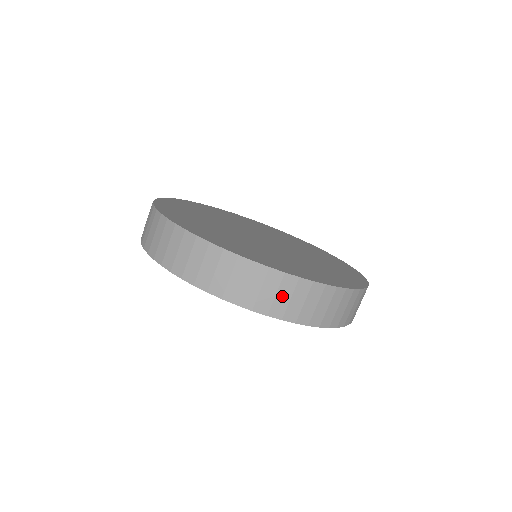
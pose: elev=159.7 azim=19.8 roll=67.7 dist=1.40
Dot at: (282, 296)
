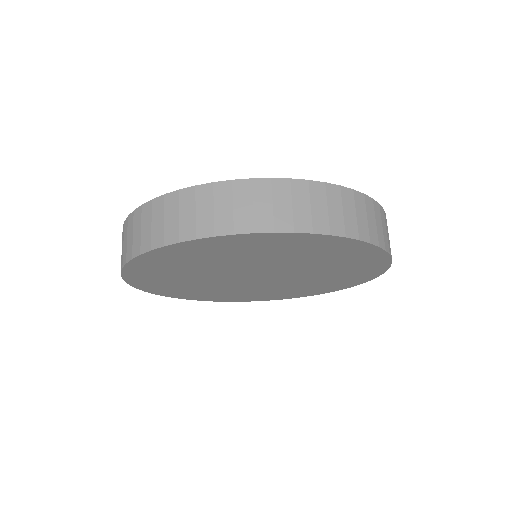
Dot at: (318, 207)
